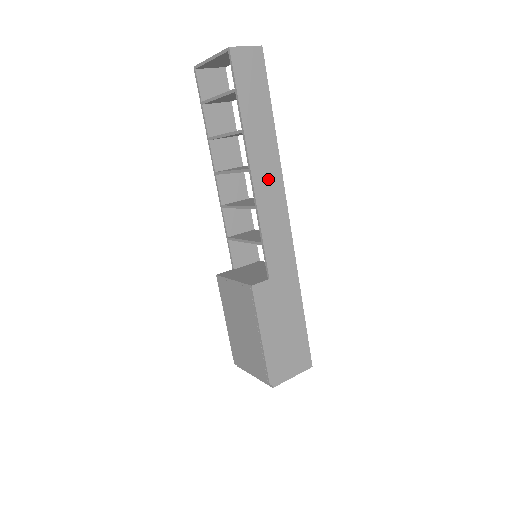
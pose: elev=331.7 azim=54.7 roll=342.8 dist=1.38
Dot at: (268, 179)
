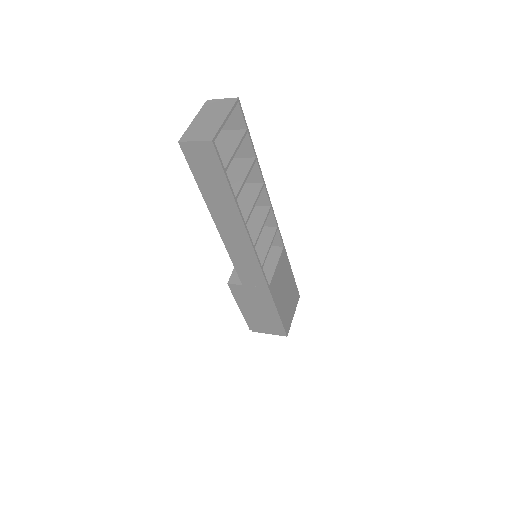
Dot at: (233, 233)
